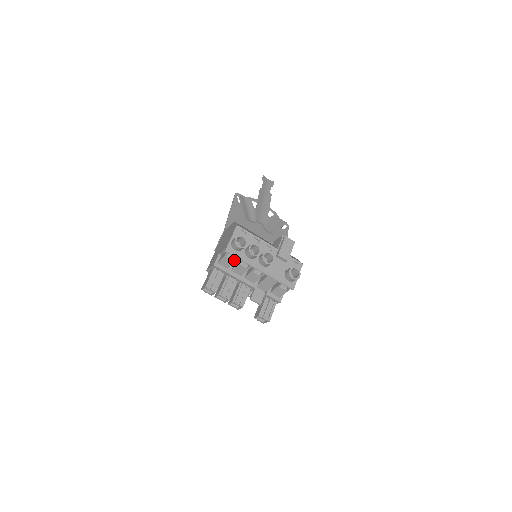
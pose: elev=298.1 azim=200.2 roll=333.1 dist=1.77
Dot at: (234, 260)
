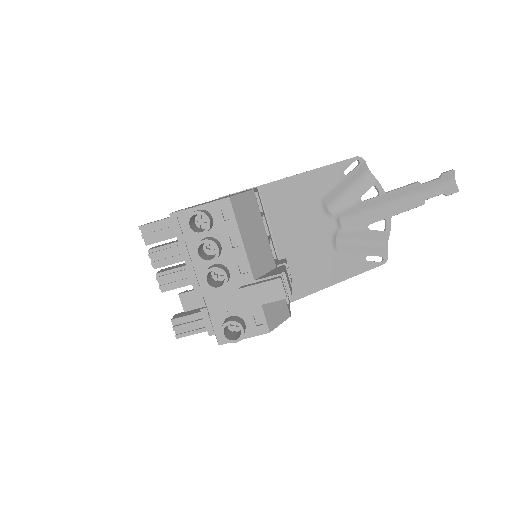
Dot at: occluded
